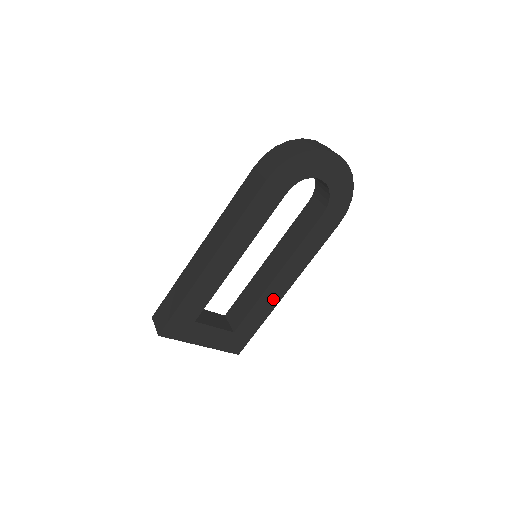
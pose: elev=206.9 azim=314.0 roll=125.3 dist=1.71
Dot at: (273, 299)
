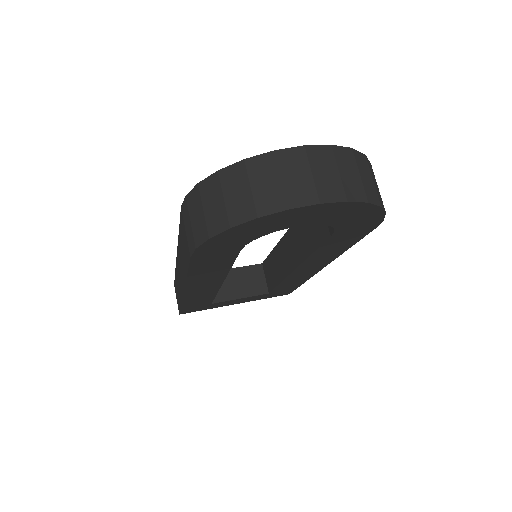
Dot at: (304, 276)
